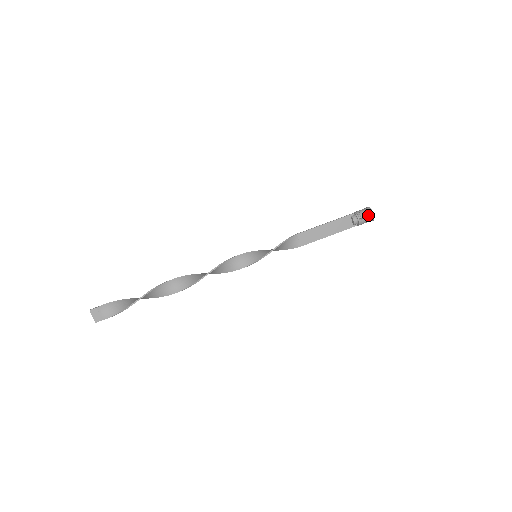
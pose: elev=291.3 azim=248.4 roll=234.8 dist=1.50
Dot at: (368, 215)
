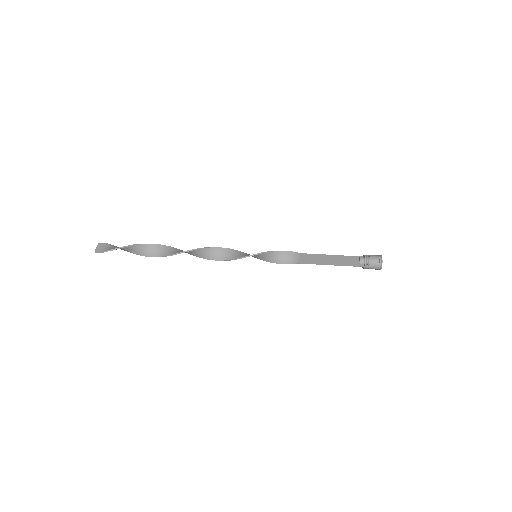
Dot at: (376, 256)
